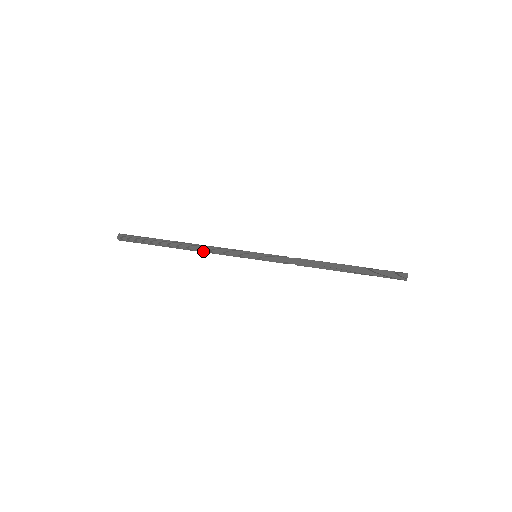
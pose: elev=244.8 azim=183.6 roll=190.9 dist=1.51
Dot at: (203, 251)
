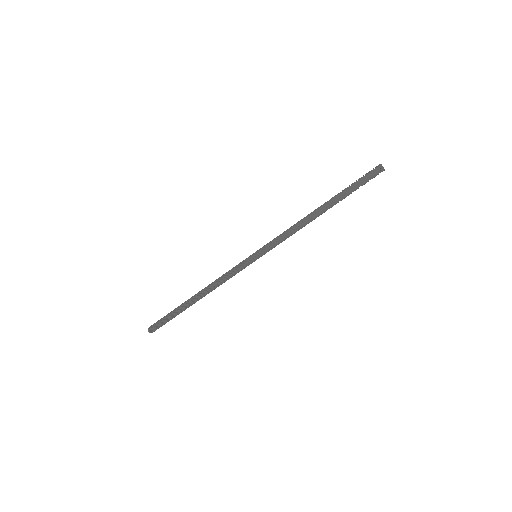
Dot at: (216, 287)
